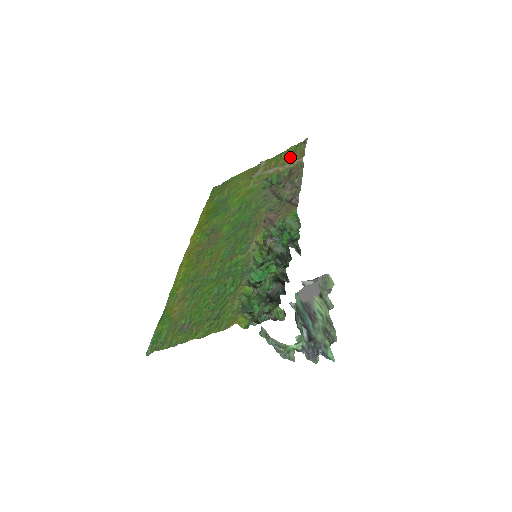
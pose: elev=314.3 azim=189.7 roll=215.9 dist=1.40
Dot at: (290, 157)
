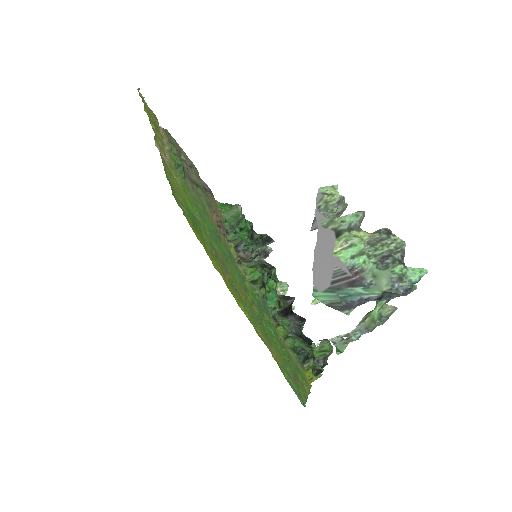
Dot at: (156, 125)
